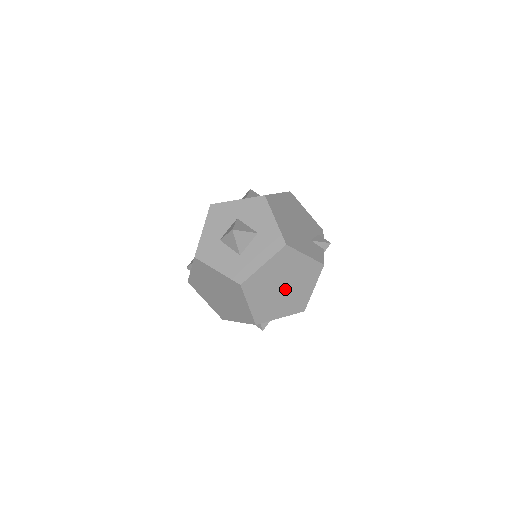
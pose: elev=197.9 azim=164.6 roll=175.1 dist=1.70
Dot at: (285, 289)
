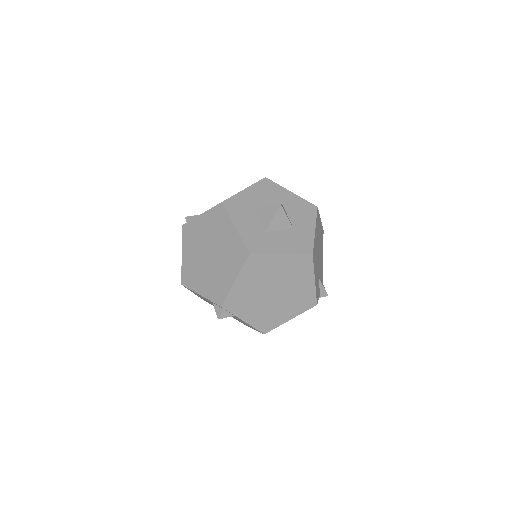
Dot at: (273, 296)
